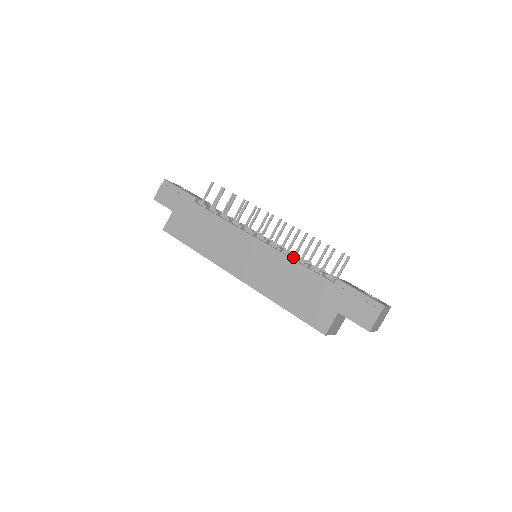
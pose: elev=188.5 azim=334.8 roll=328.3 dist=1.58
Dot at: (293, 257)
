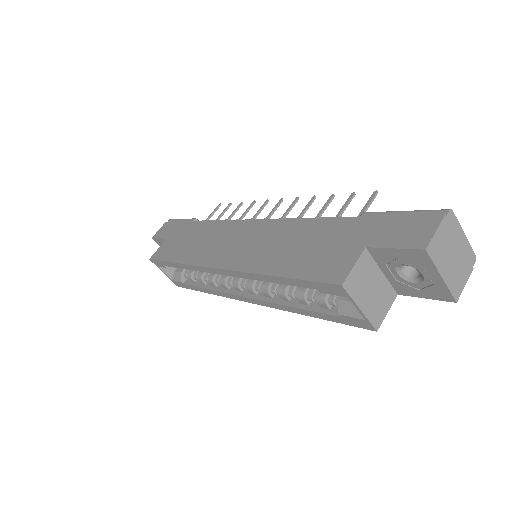
Dot at: (300, 219)
